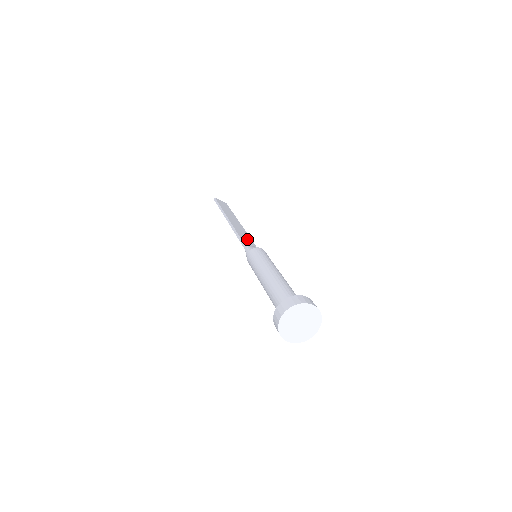
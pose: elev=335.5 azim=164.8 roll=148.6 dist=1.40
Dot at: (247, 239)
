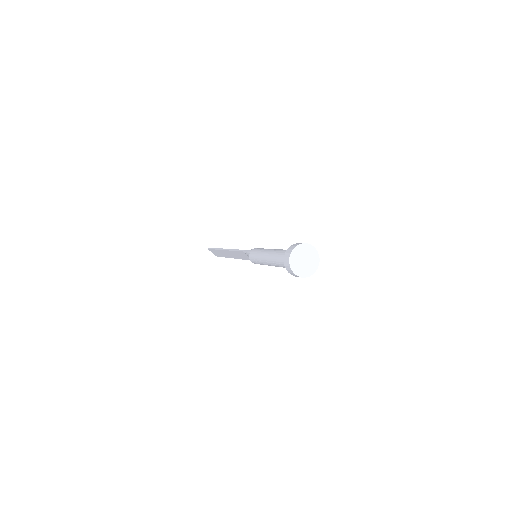
Dot at: occluded
